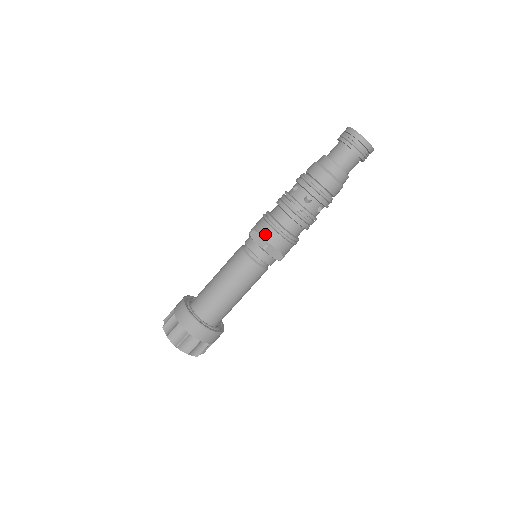
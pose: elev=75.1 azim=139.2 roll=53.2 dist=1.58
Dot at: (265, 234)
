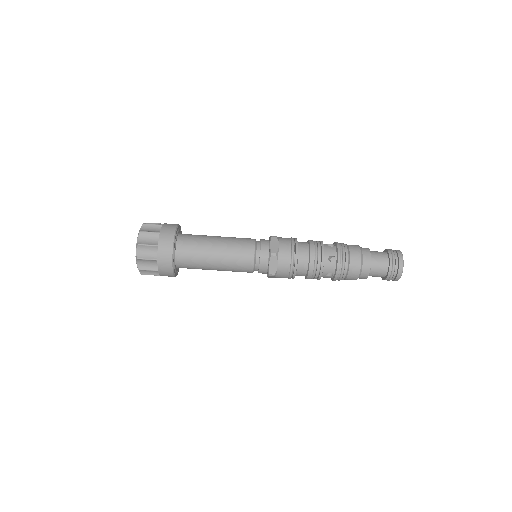
Dot at: (281, 268)
